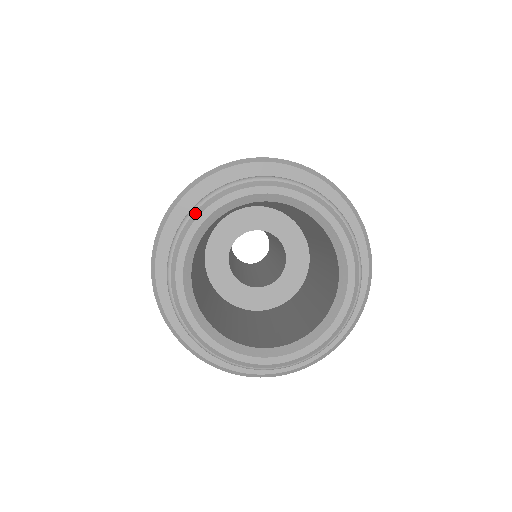
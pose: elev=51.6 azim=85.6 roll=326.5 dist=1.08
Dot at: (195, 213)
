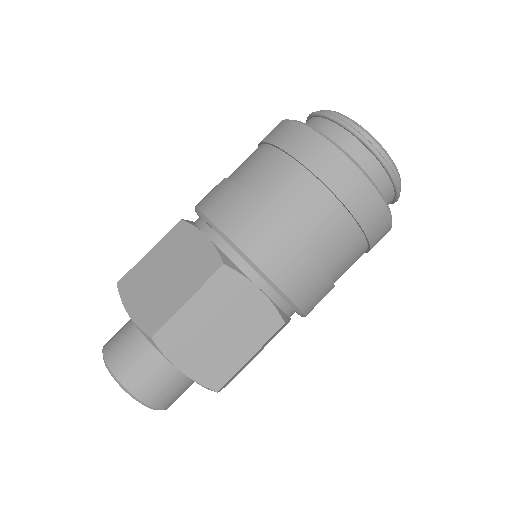
Dot at: occluded
